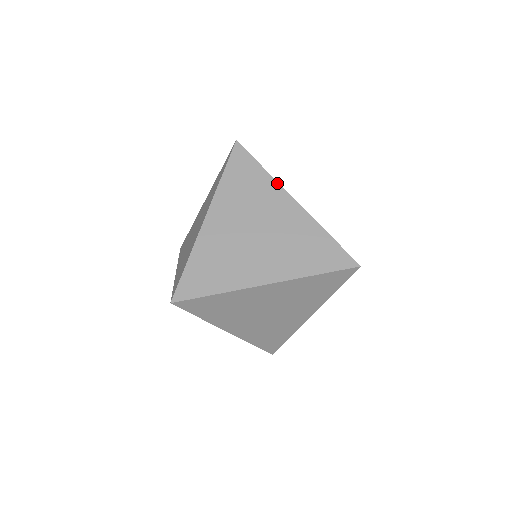
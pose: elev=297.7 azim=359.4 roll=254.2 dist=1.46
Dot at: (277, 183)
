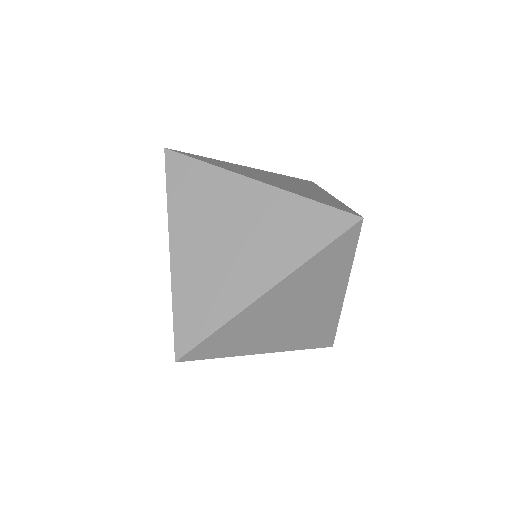
Dot at: (227, 171)
